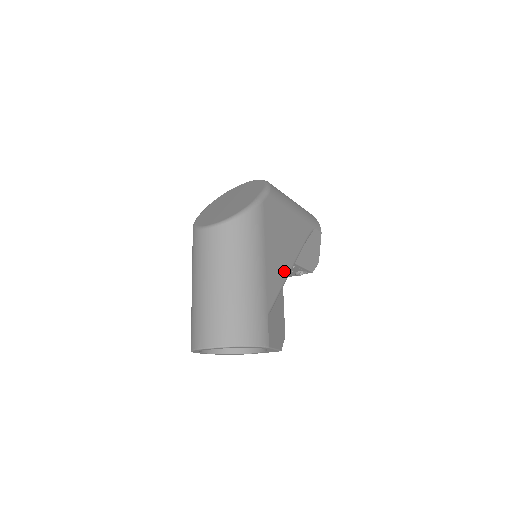
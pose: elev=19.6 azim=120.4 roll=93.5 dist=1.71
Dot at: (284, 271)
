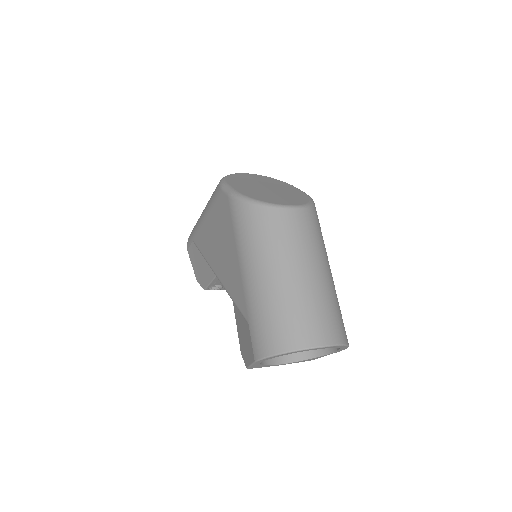
Dot at: occluded
